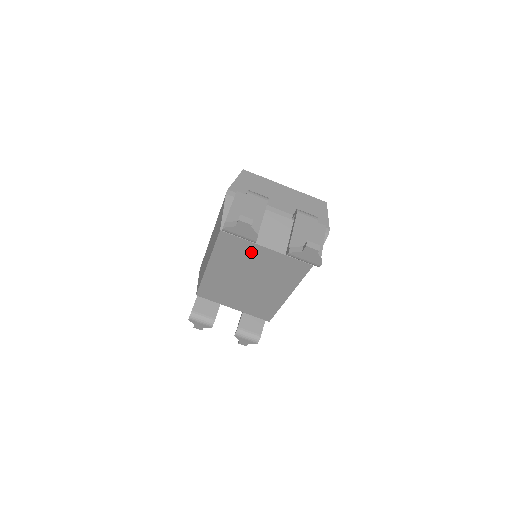
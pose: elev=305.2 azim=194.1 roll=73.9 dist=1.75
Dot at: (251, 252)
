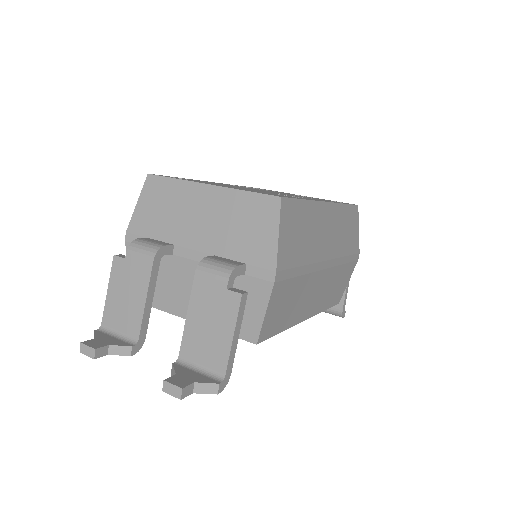
Dot at: occluded
